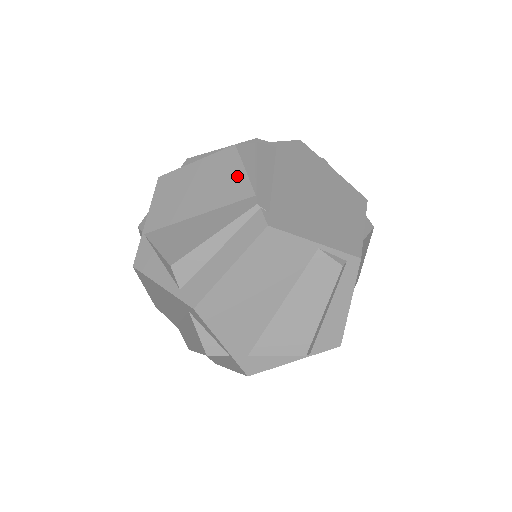
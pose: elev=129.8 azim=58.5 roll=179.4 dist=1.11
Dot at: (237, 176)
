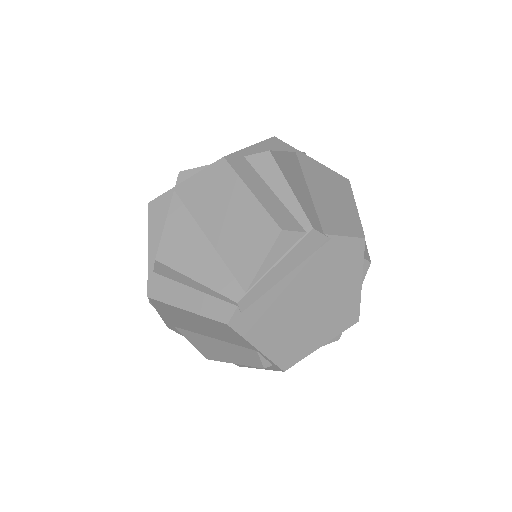
Dot at: (254, 258)
